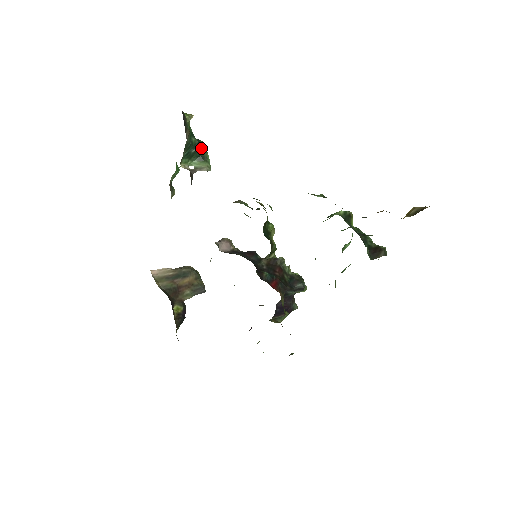
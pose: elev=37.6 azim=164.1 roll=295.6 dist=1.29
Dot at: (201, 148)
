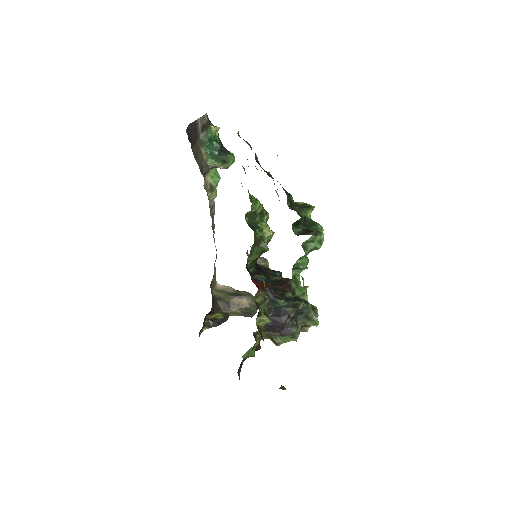
Dot at: (227, 155)
